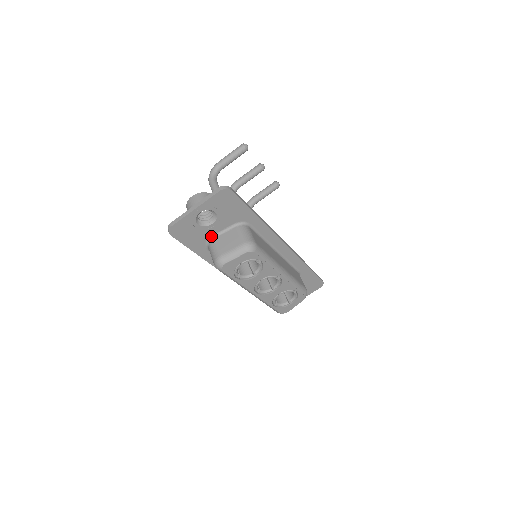
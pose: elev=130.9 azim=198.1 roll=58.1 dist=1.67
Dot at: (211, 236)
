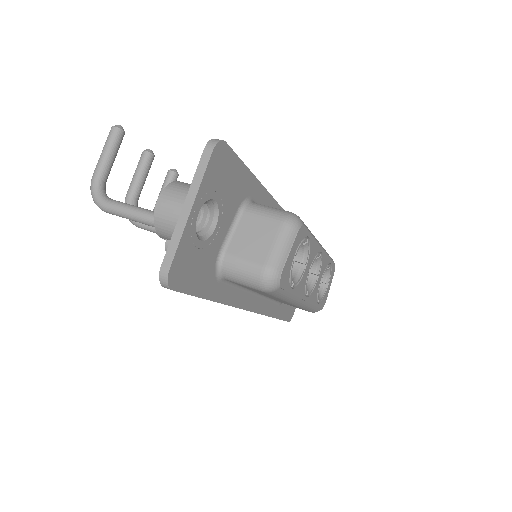
Dot at: (218, 252)
